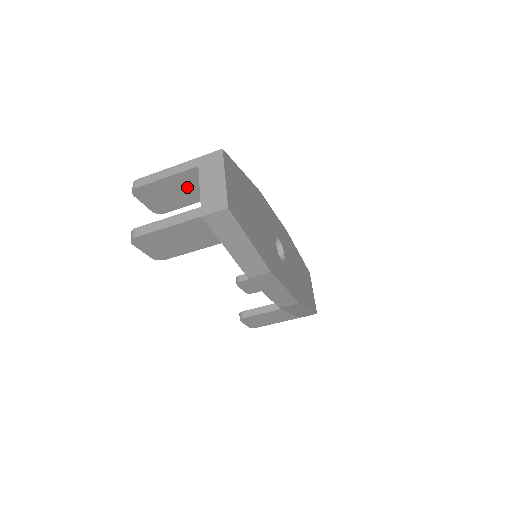
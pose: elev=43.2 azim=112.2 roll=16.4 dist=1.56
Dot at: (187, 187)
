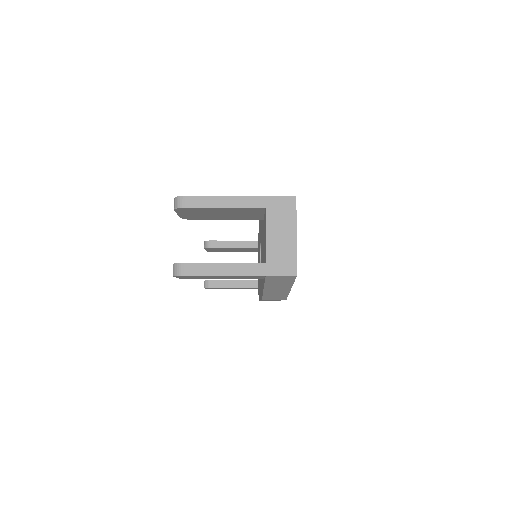
Dot at: (236, 213)
